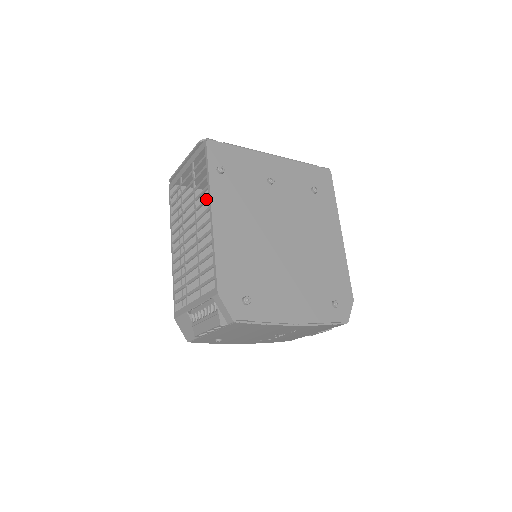
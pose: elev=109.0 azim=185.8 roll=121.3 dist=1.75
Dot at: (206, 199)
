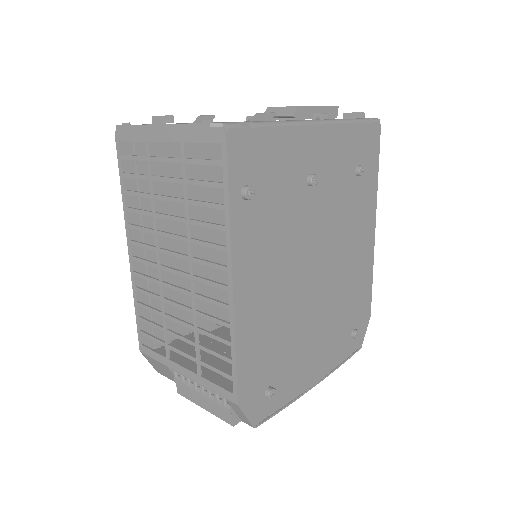
Dot at: (220, 248)
